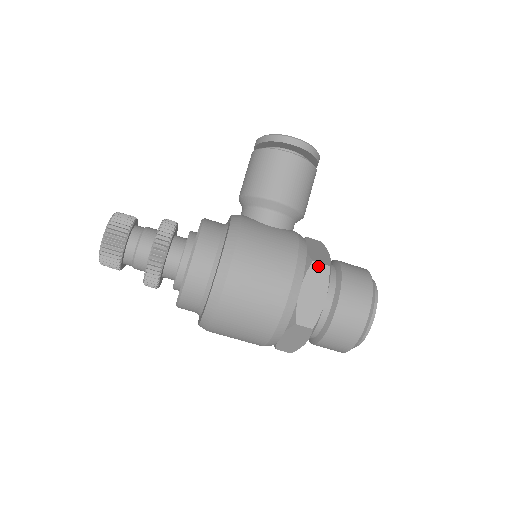
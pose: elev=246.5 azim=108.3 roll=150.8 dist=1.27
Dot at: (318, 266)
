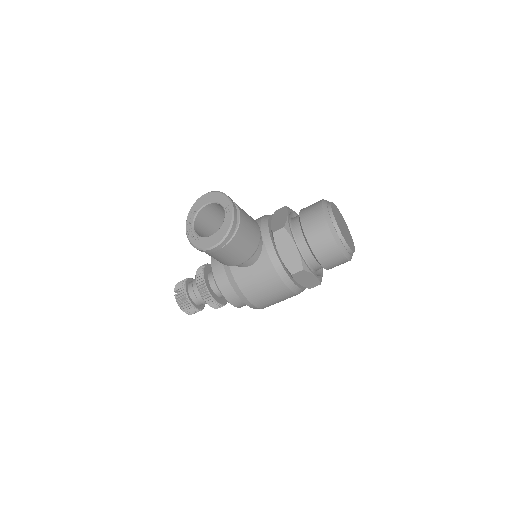
Dot at: (297, 274)
